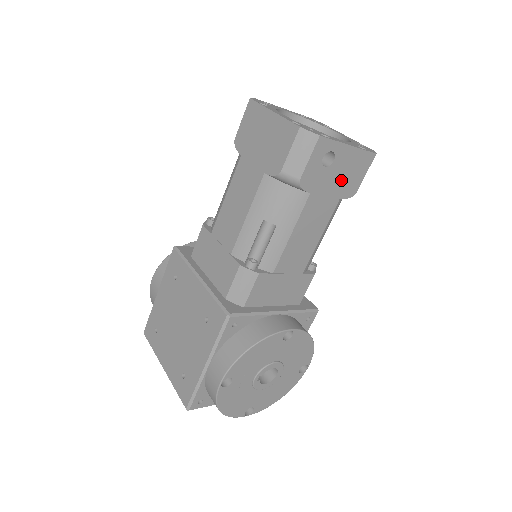
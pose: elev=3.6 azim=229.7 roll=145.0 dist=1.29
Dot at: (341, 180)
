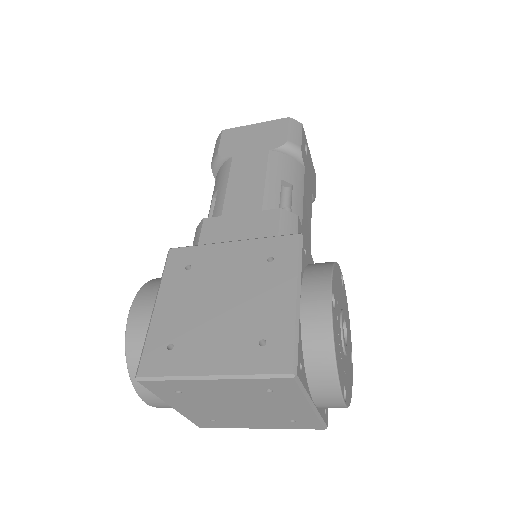
Dot at: (310, 176)
